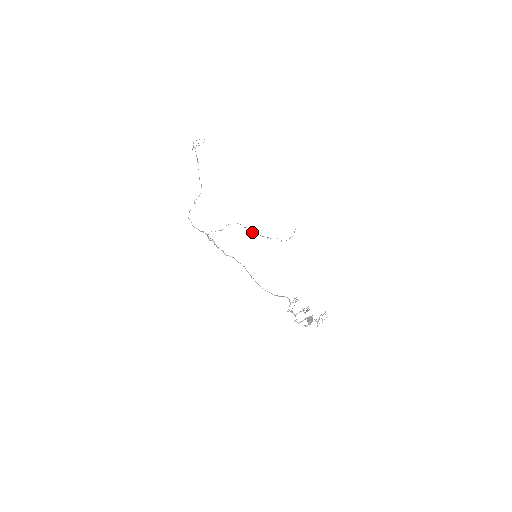
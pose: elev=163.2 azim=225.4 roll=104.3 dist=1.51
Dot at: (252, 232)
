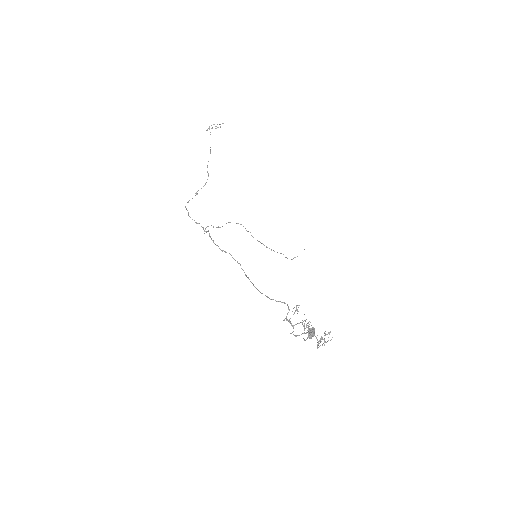
Dot at: occluded
